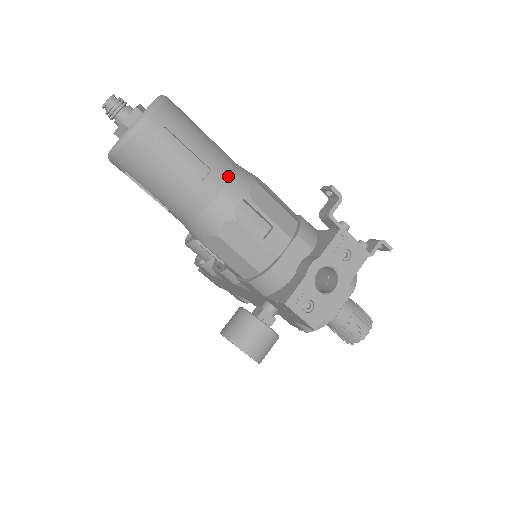
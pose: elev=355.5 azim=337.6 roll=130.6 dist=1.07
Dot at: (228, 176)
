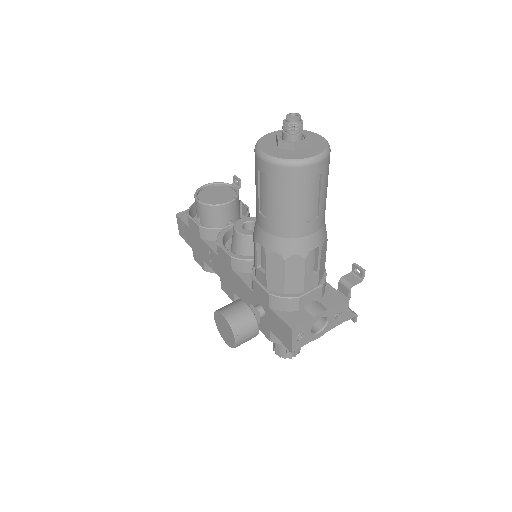
Dot at: (321, 225)
